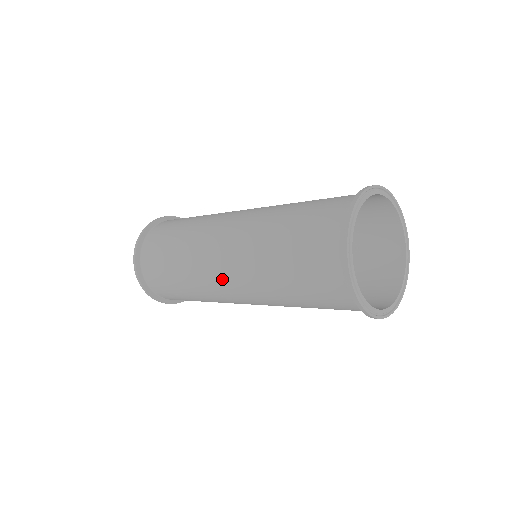
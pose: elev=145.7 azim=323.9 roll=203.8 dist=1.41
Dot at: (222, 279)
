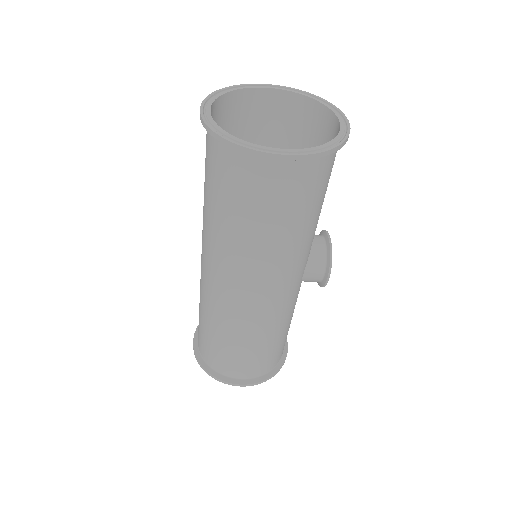
Dot at: (201, 255)
